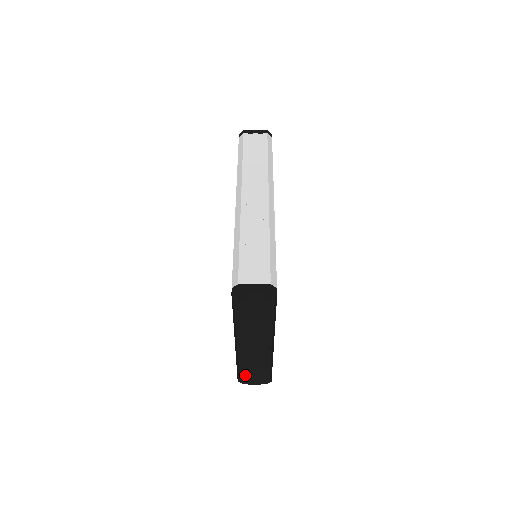
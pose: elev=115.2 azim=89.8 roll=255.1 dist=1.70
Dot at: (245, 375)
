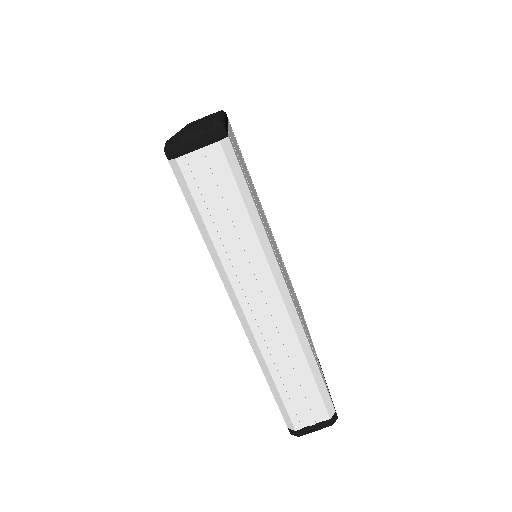
Dot at: occluded
